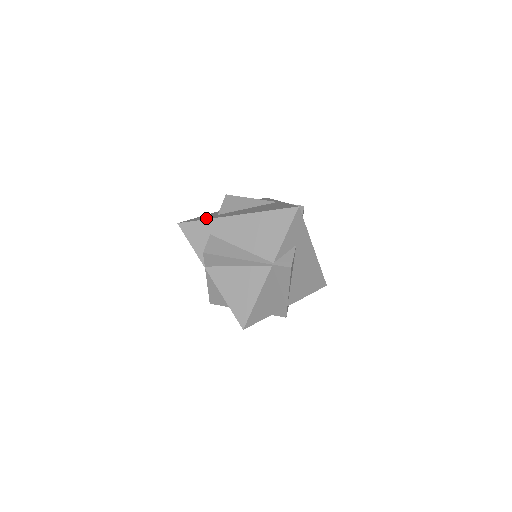
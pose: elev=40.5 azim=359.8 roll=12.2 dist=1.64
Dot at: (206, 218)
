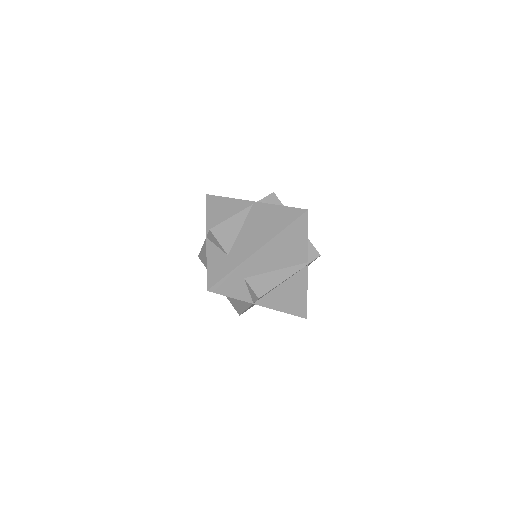
Dot at: (229, 268)
